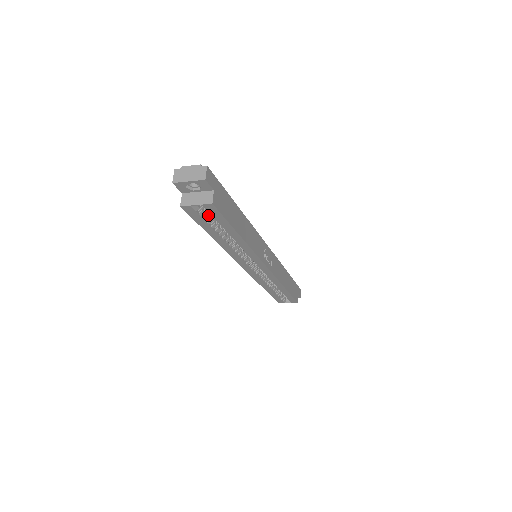
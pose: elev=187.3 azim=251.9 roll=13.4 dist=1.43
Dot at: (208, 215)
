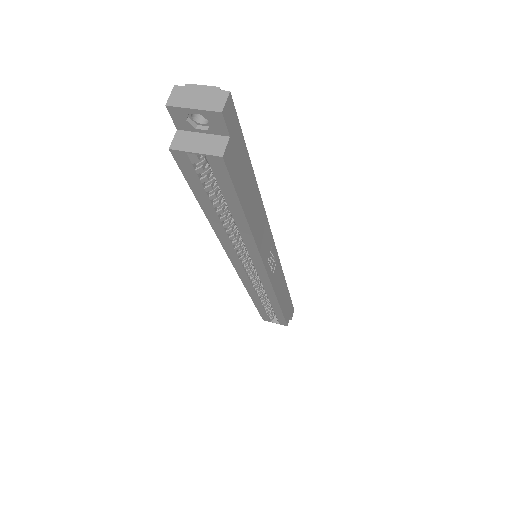
Dot at: (209, 177)
